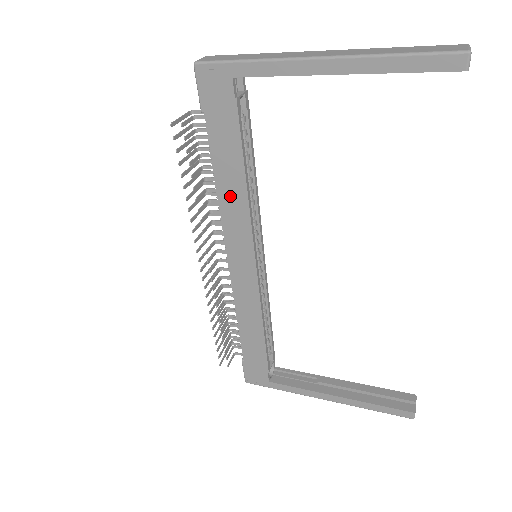
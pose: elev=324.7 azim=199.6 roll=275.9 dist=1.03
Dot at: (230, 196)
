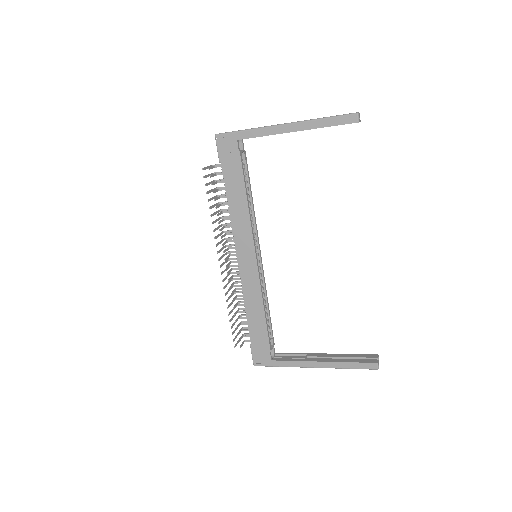
Dot at: (238, 213)
